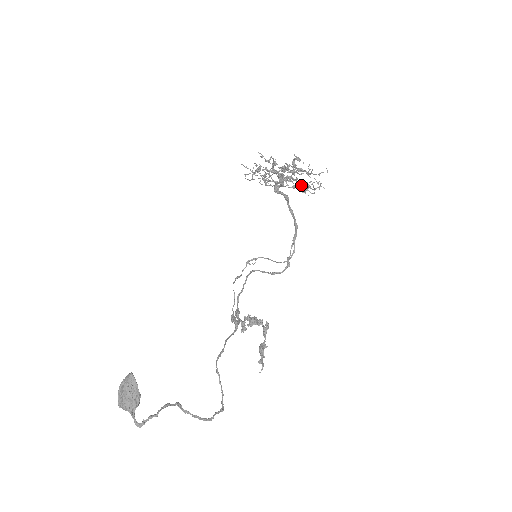
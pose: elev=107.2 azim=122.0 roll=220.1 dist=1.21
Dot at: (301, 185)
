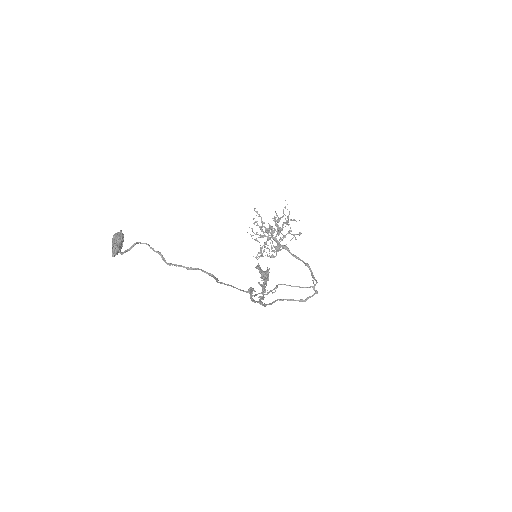
Dot at: (288, 233)
